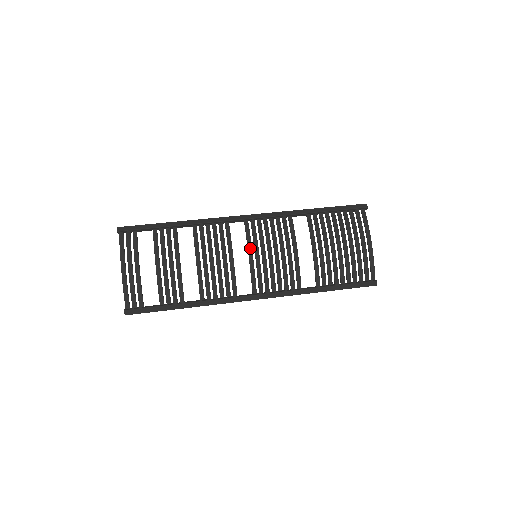
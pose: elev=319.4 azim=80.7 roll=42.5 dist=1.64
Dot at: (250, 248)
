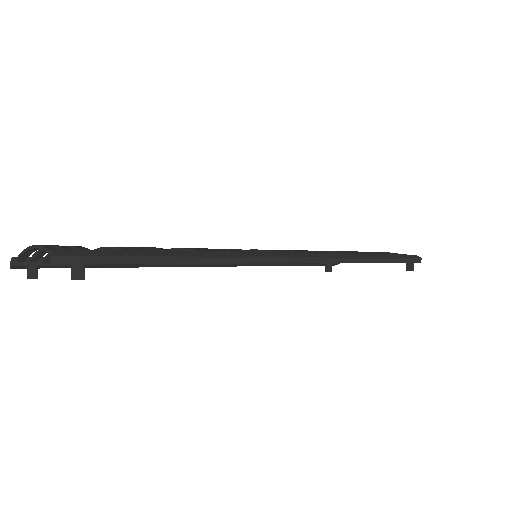
Dot at: occluded
